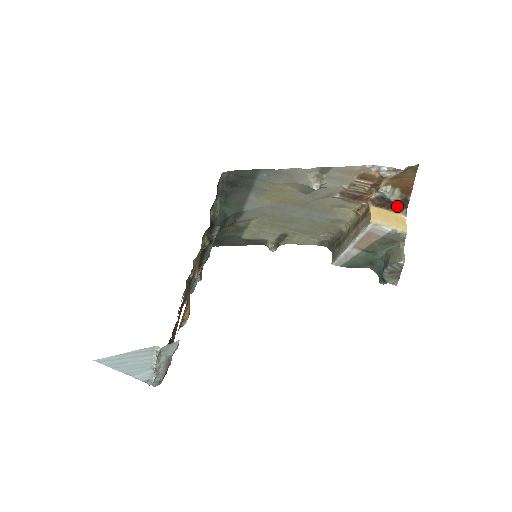
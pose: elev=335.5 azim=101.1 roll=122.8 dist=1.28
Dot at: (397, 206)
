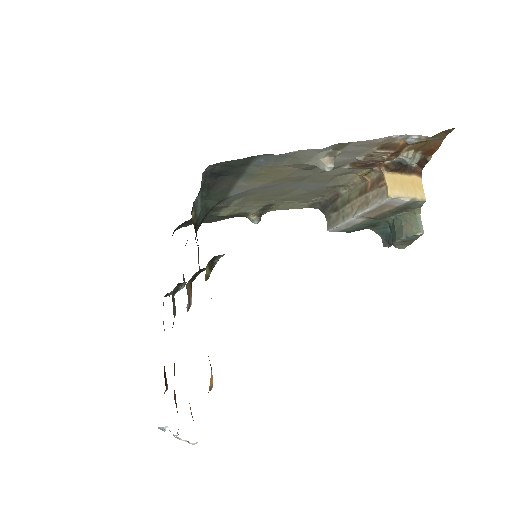
Dot at: (412, 167)
